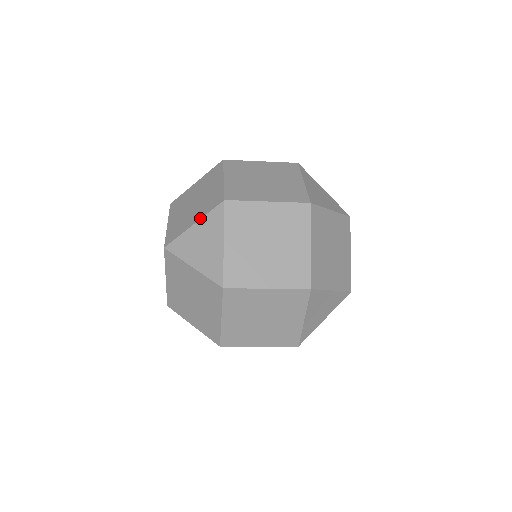
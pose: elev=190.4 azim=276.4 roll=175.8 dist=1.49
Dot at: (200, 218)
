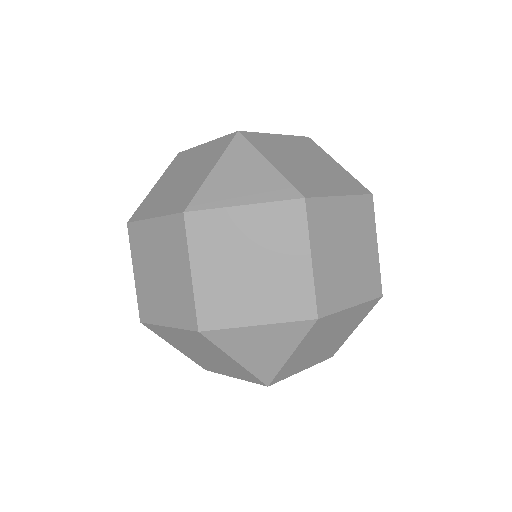
Dot at: (217, 159)
